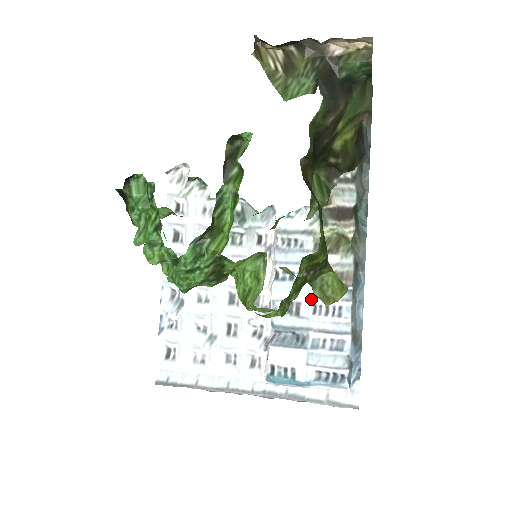
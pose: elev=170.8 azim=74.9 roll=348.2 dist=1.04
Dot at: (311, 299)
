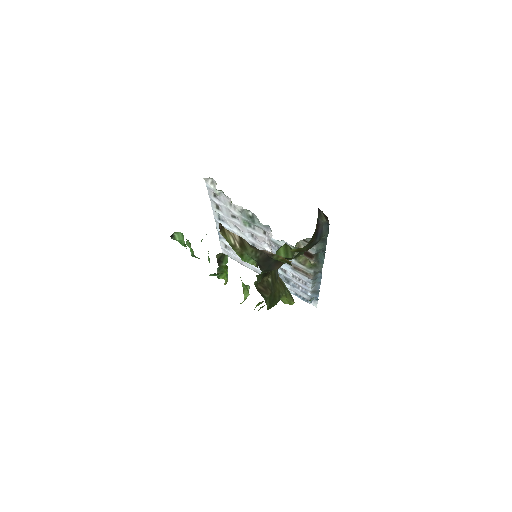
Dot at: (291, 273)
